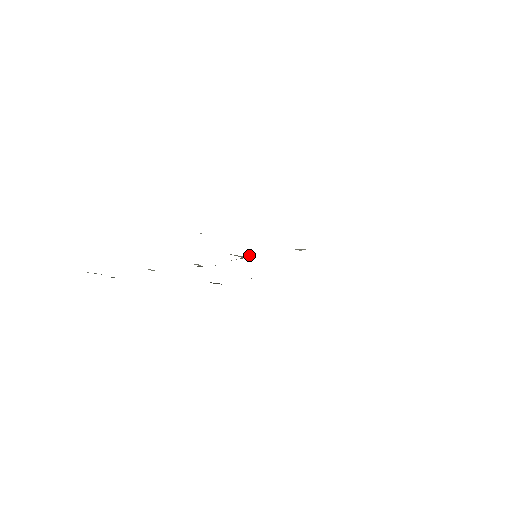
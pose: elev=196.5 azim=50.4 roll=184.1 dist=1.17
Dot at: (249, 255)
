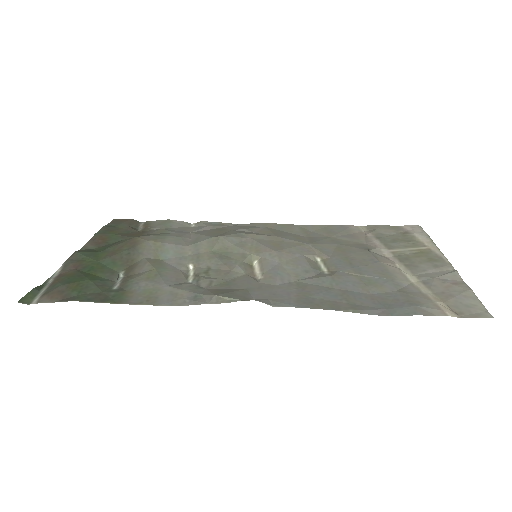
Dot at: (249, 256)
